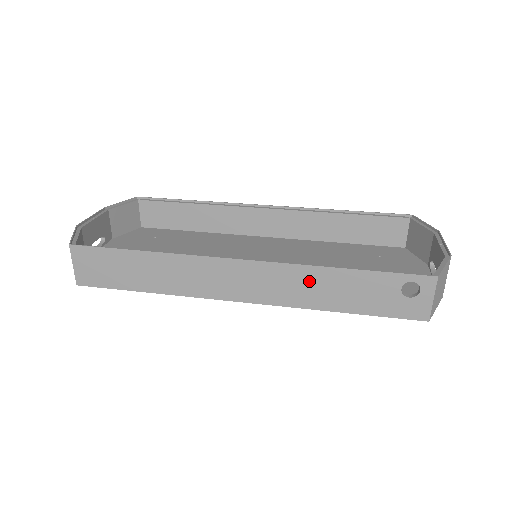
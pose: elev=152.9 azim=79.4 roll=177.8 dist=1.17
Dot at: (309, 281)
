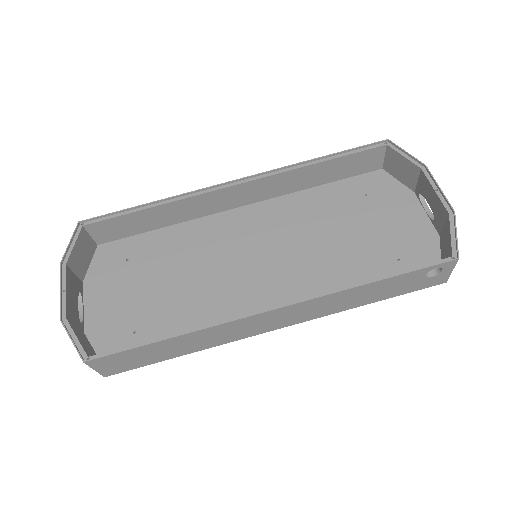
Dot at: (341, 299)
